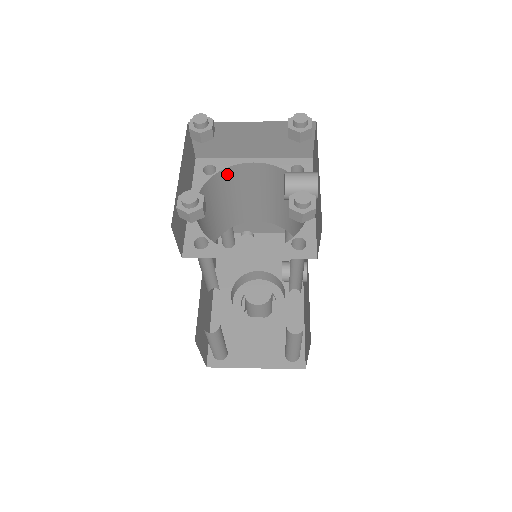
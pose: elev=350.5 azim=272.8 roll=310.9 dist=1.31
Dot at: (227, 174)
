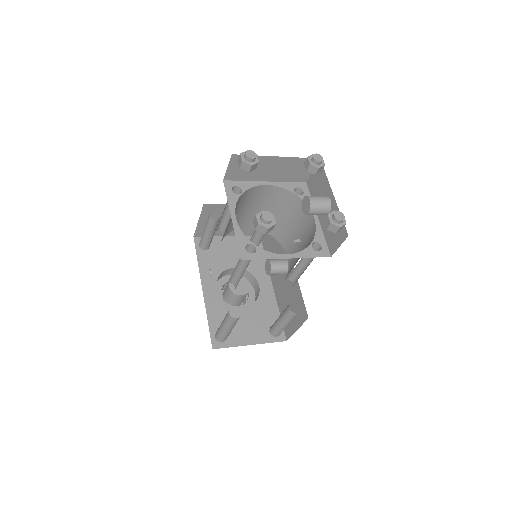
Dot at: (247, 193)
